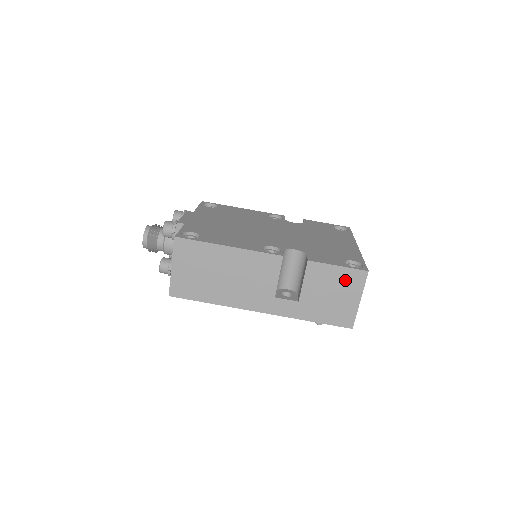
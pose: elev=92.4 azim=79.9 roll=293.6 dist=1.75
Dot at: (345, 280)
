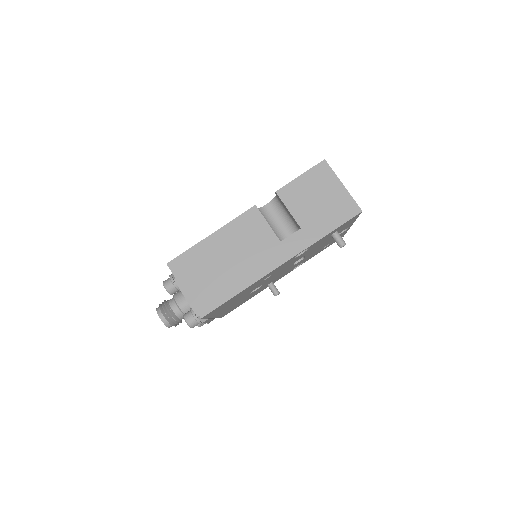
Dot at: (316, 181)
